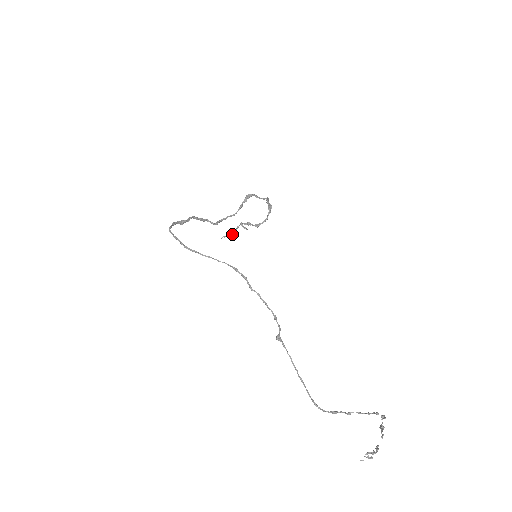
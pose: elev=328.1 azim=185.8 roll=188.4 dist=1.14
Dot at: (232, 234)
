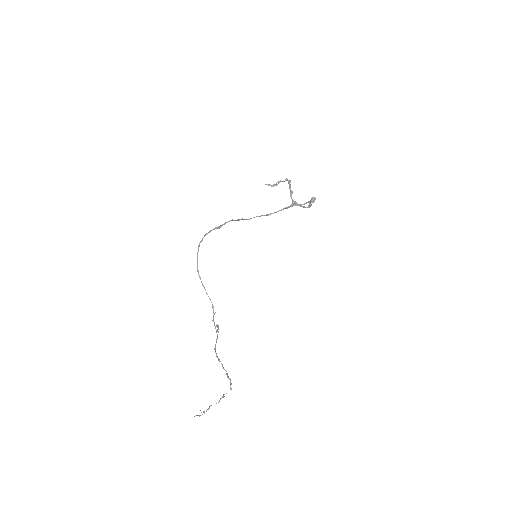
Dot at: (276, 185)
